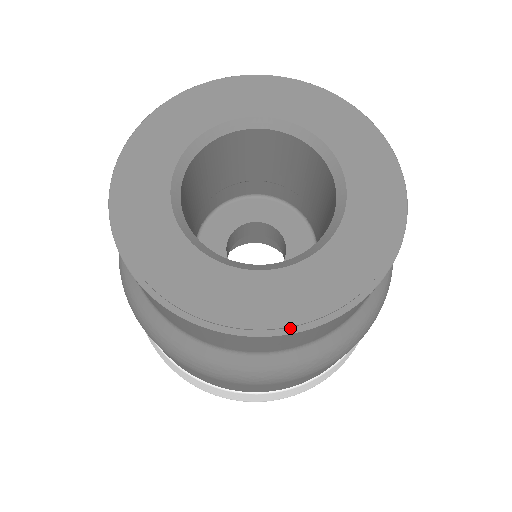
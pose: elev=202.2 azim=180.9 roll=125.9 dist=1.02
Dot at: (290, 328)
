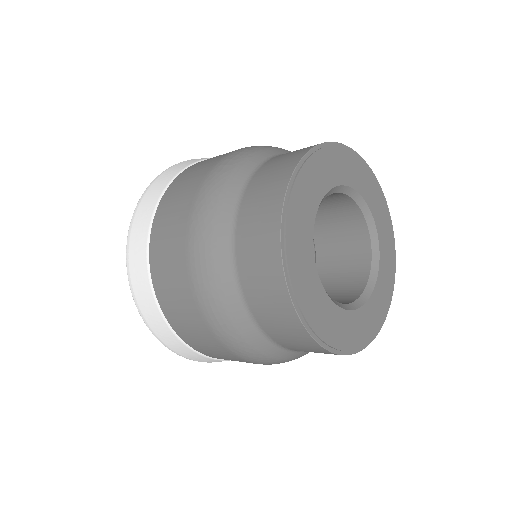
Dot at: (328, 346)
